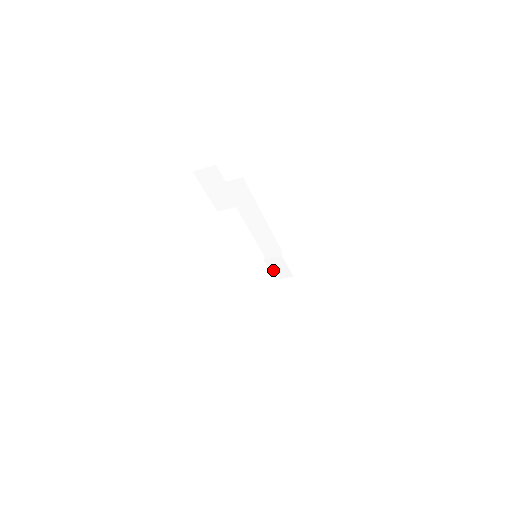
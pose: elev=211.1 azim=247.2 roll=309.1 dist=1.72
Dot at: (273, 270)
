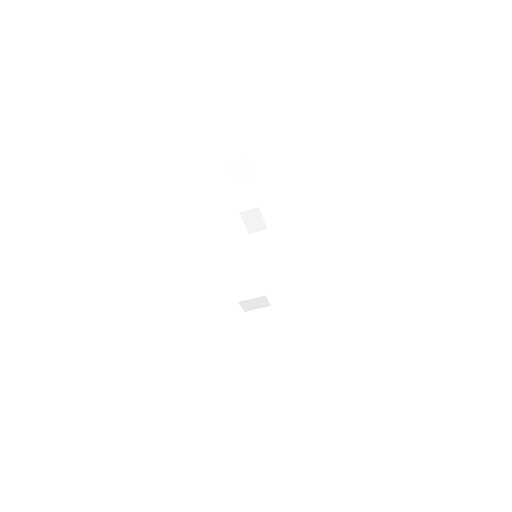
Dot at: (265, 332)
